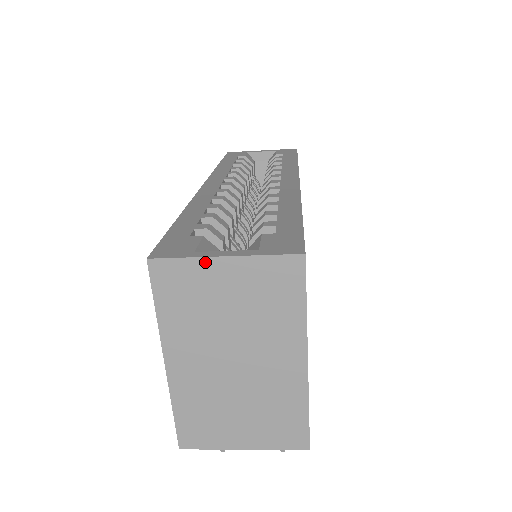
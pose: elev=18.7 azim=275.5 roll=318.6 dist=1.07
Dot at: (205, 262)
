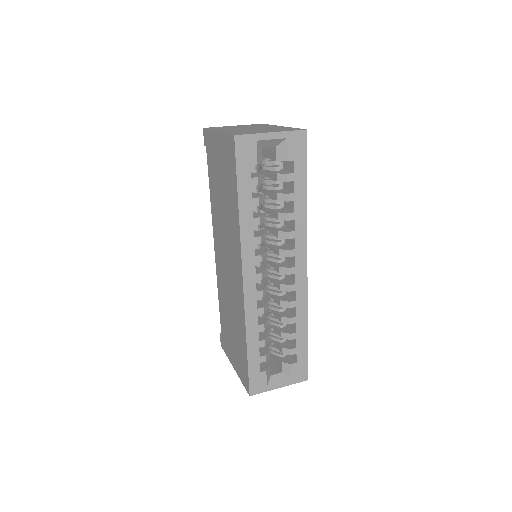
Dot at: (271, 389)
